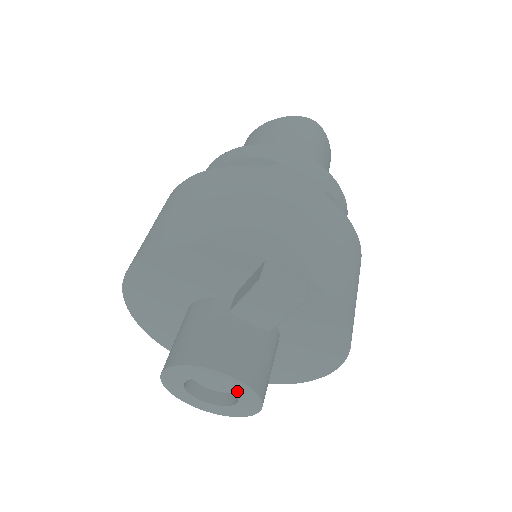
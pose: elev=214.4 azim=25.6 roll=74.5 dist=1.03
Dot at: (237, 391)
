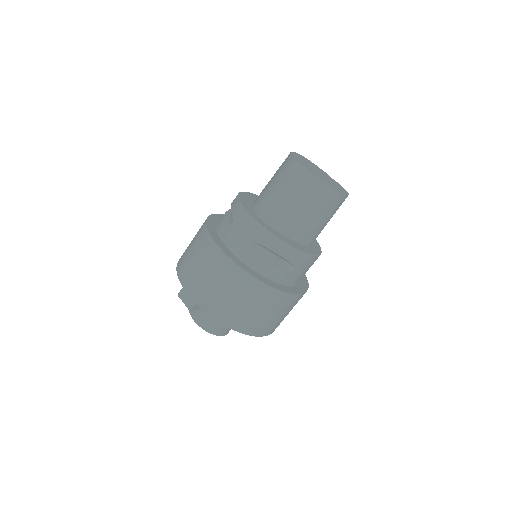
Dot at: occluded
